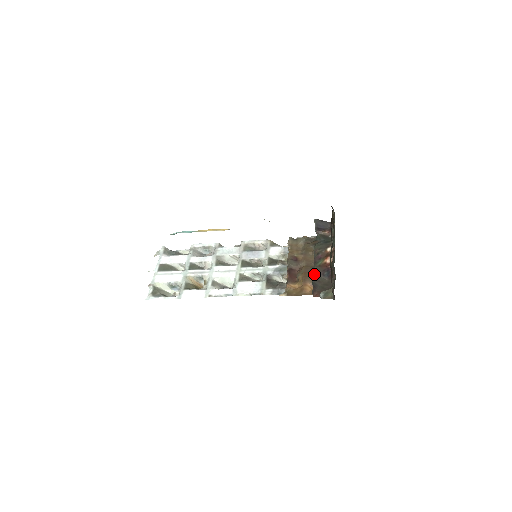
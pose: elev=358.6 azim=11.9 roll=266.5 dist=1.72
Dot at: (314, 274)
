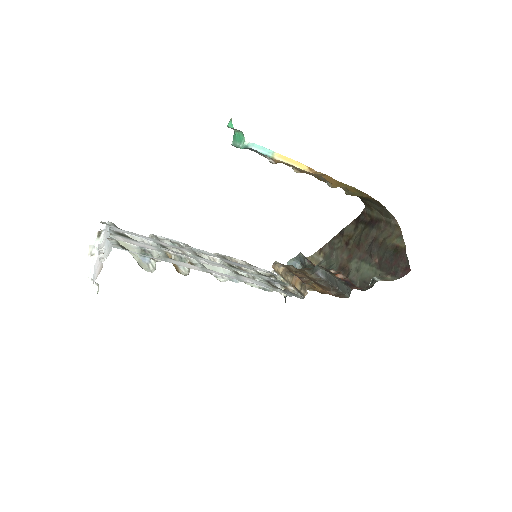
Dot at: (337, 278)
